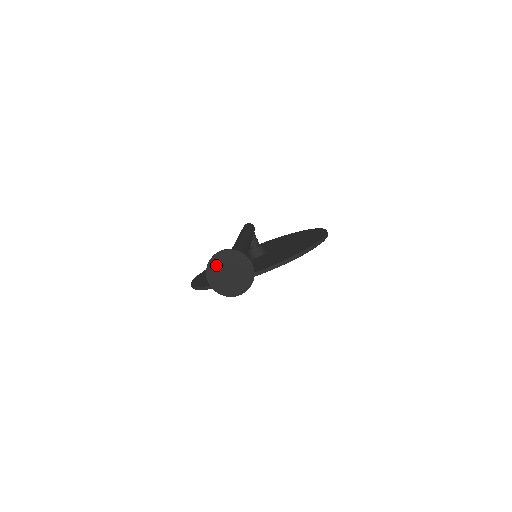
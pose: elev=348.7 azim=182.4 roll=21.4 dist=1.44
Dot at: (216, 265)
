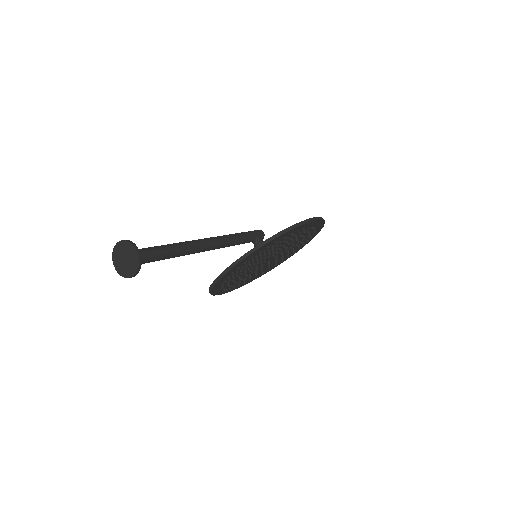
Dot at: (117, 255)
